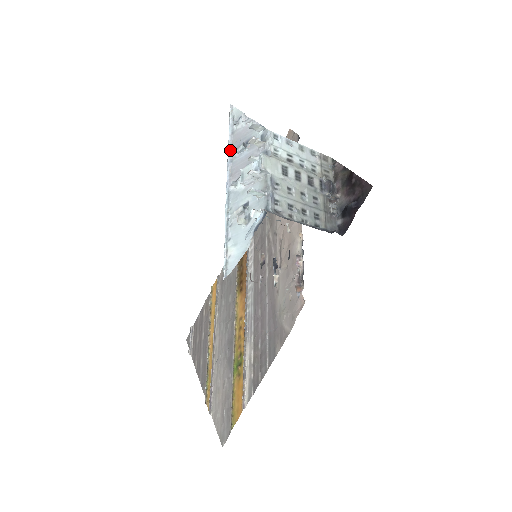
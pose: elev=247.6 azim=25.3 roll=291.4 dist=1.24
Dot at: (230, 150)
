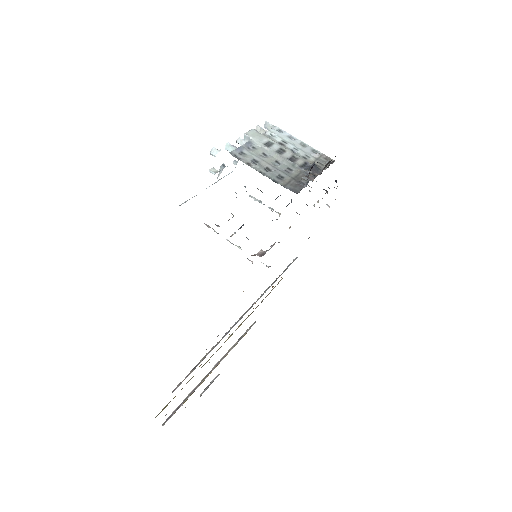
Dot at: occluded
